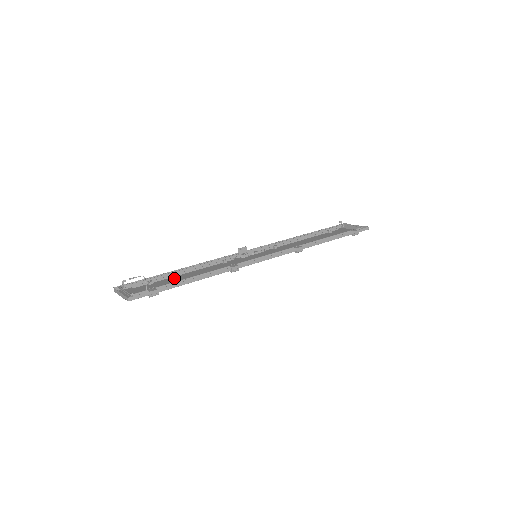
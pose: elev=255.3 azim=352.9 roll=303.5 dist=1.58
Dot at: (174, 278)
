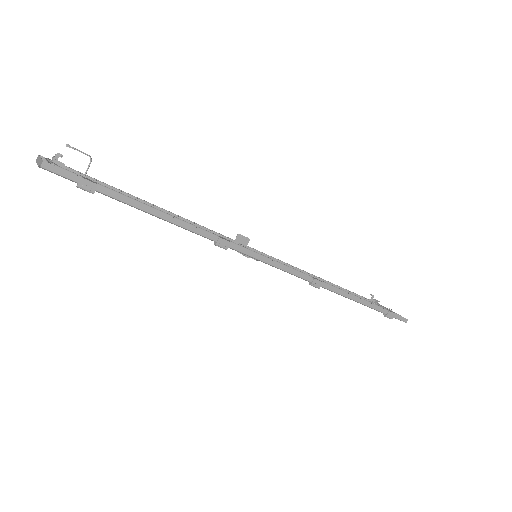
Dot at: occluded
